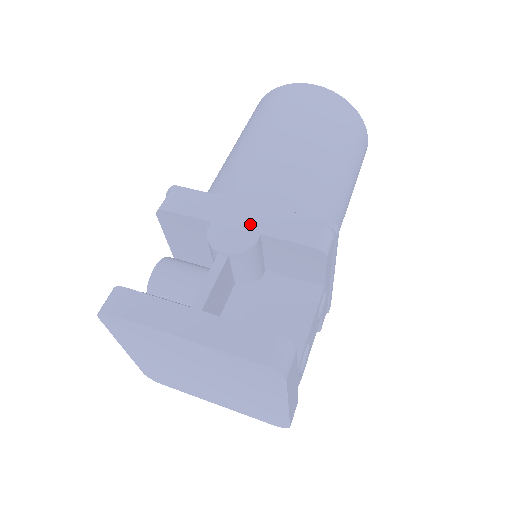
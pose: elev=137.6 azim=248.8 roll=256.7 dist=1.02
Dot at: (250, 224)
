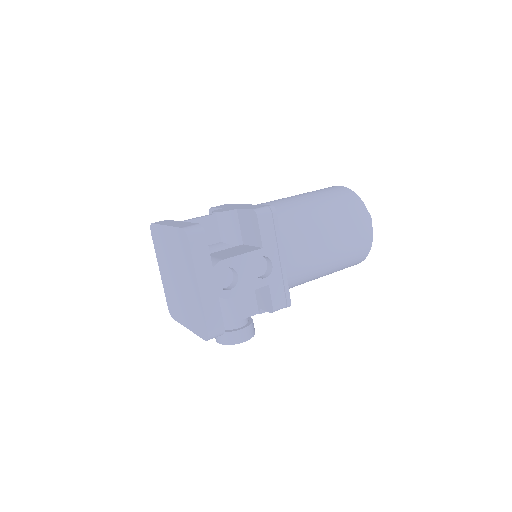
Dot at: (237, 207)
